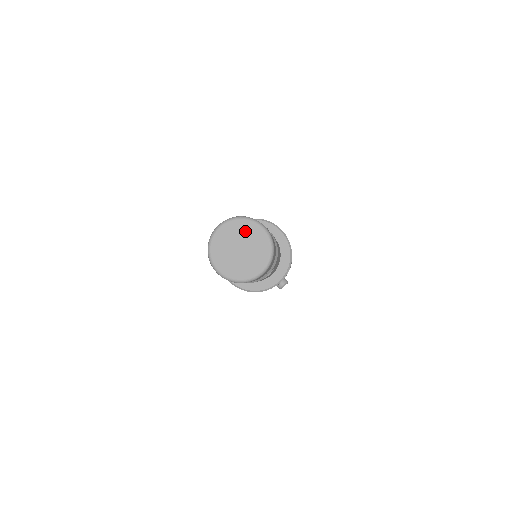
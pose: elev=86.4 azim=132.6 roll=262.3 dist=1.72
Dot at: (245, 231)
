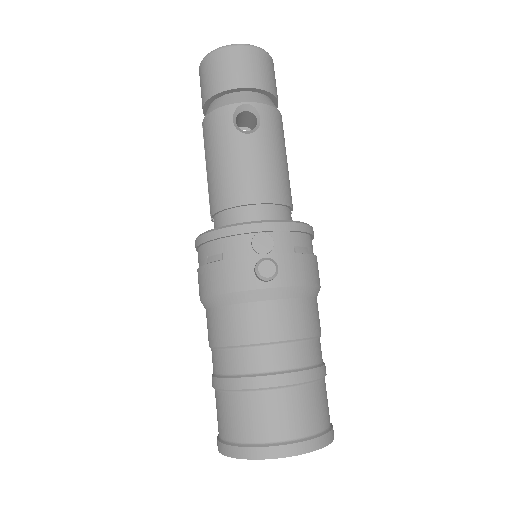
Dot at: occluded
